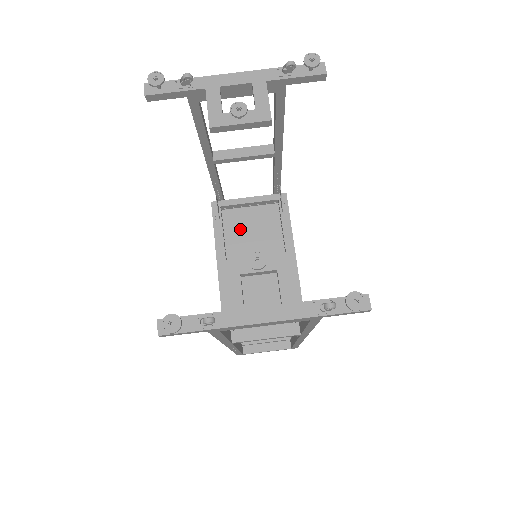
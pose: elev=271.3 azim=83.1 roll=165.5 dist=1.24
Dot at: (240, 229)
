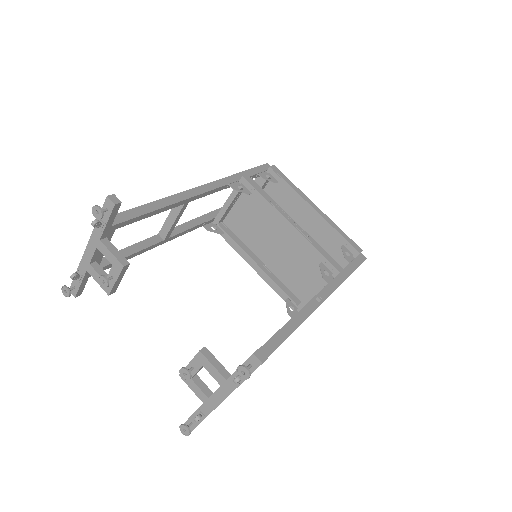
Dot at: (243, 226)
